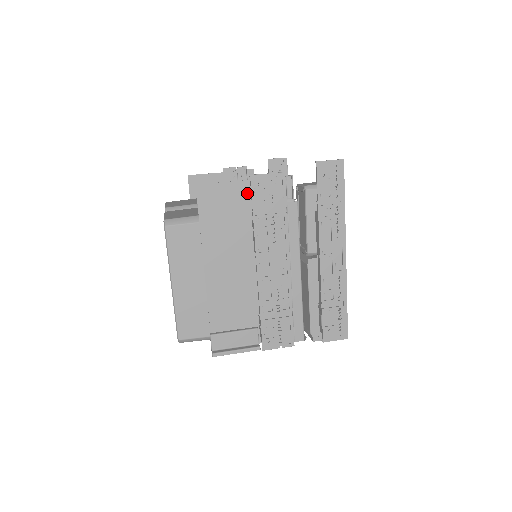
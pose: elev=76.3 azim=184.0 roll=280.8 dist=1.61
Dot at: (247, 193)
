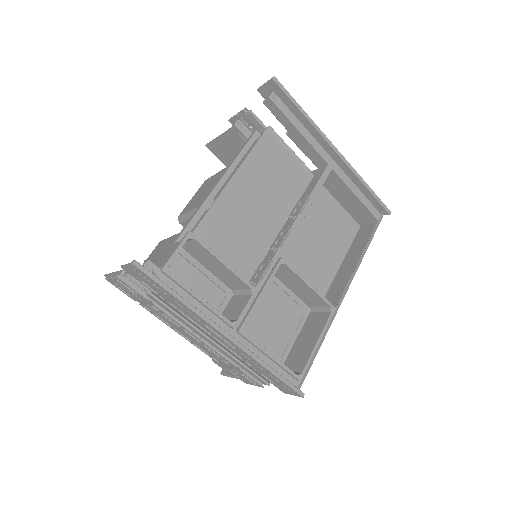
Dot at: occluded
